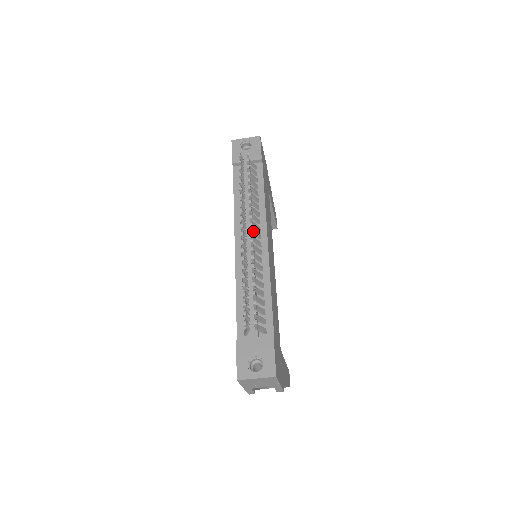
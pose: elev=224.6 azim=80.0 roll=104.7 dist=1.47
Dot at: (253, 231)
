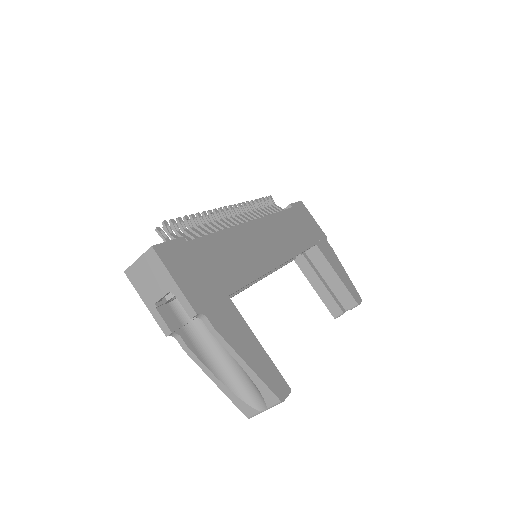
Dot at: (236, 217)
